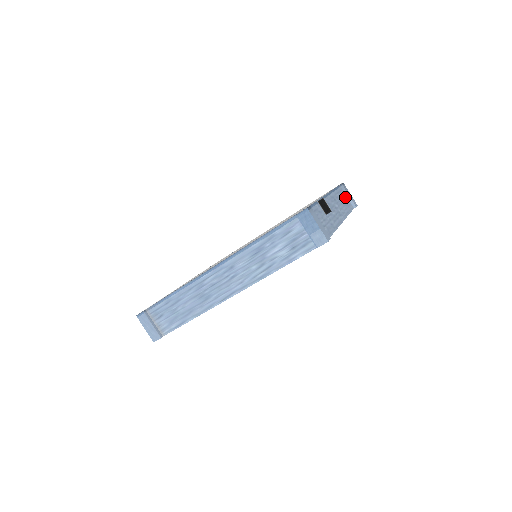
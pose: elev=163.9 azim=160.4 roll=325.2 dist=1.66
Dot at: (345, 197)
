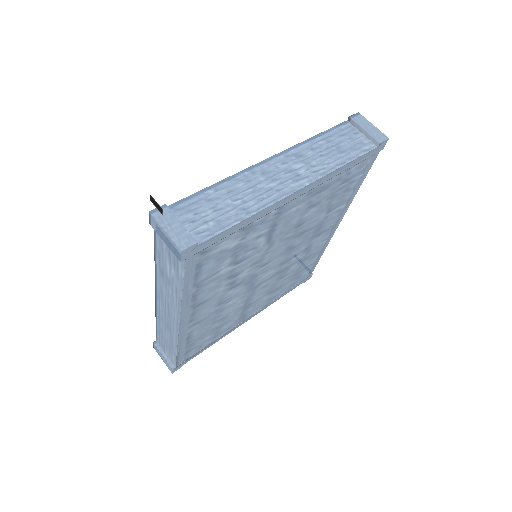
Dot at: (354, 136)
